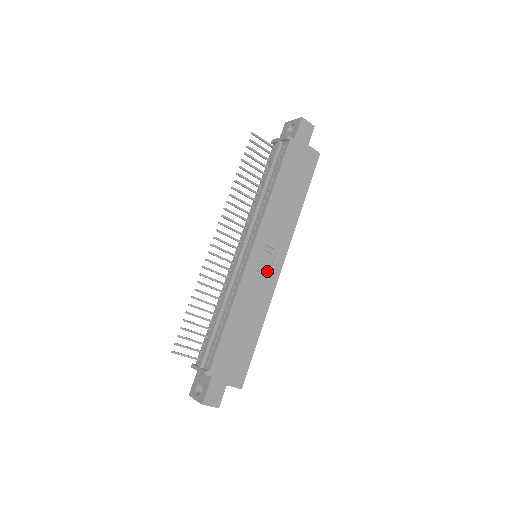
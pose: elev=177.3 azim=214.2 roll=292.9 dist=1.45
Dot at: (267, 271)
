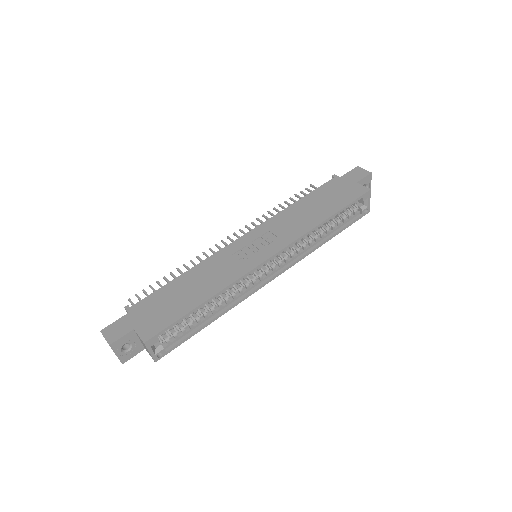
Dot at: (249, 256)
